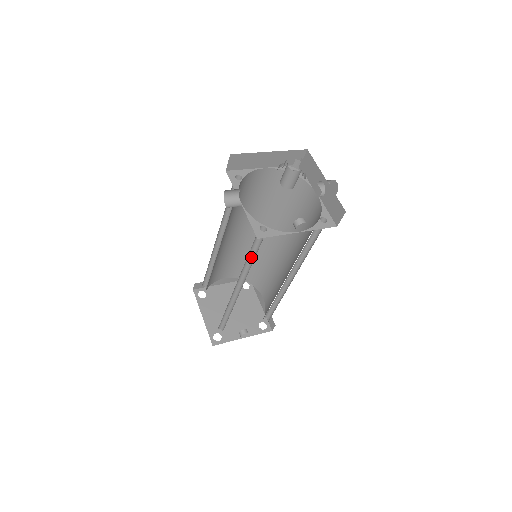
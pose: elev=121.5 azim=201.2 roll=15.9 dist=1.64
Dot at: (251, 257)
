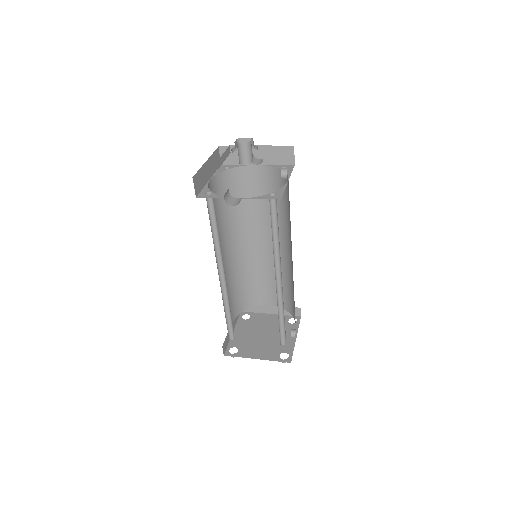
Dot at: (273, 236)
